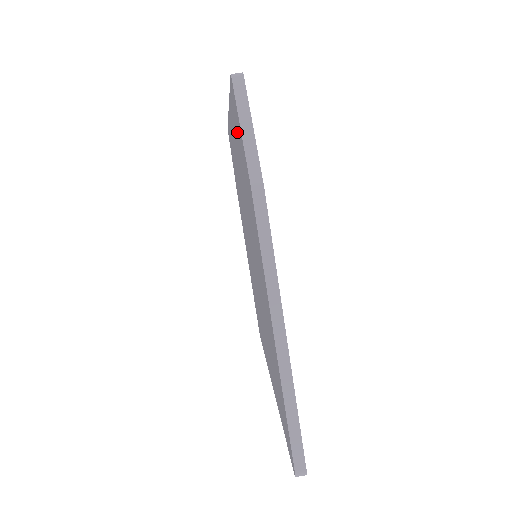
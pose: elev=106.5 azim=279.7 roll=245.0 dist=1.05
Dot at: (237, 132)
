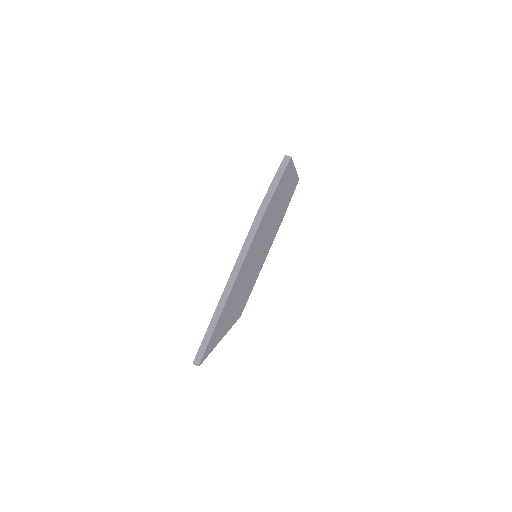
Dot at: occluded
